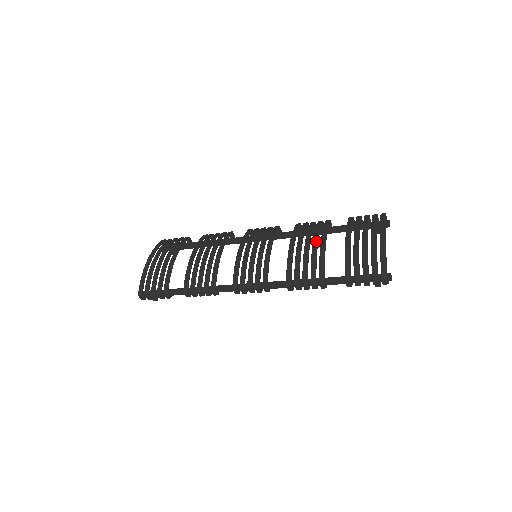
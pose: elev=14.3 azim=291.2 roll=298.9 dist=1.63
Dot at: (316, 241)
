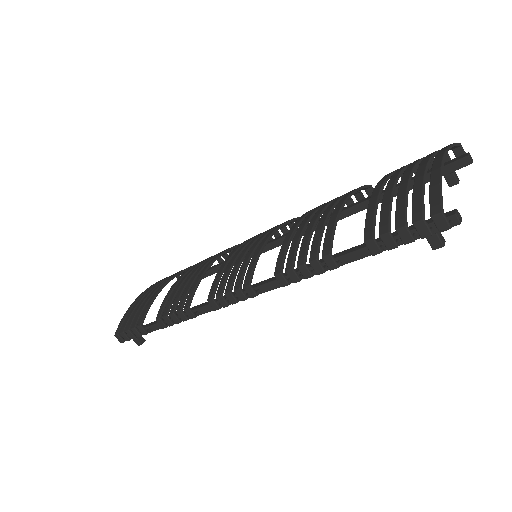
Dot at: (331, 205)
